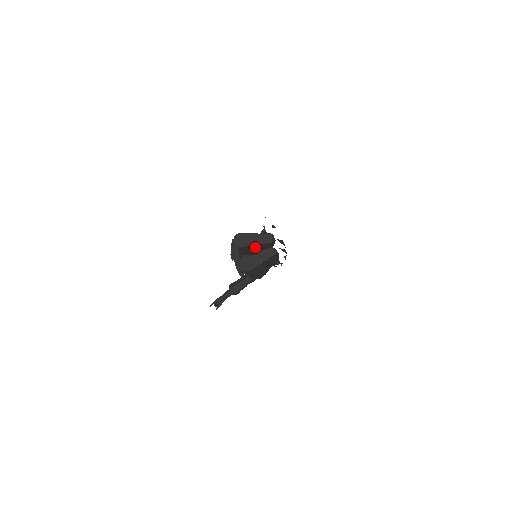
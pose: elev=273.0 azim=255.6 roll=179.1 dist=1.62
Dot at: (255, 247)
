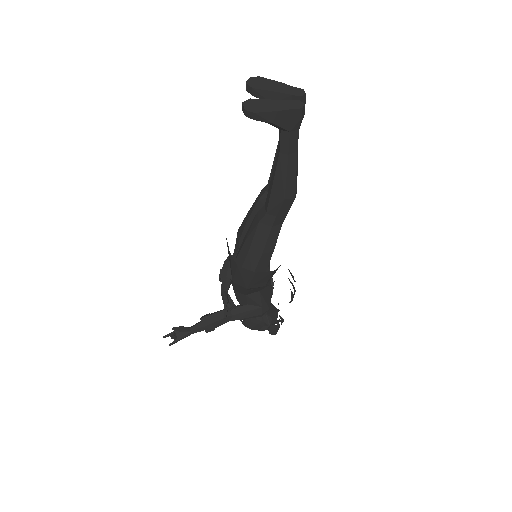
Dot at: (264, 194)
